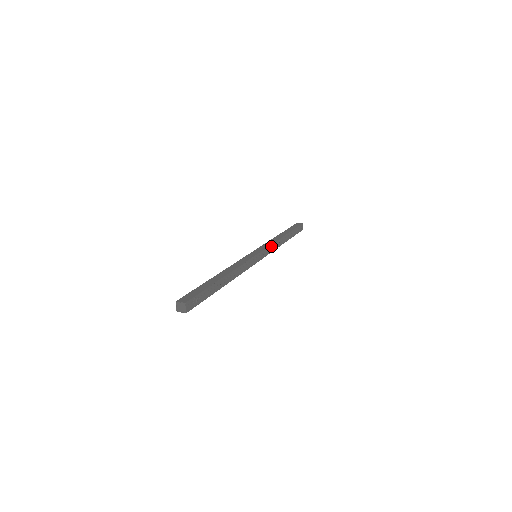
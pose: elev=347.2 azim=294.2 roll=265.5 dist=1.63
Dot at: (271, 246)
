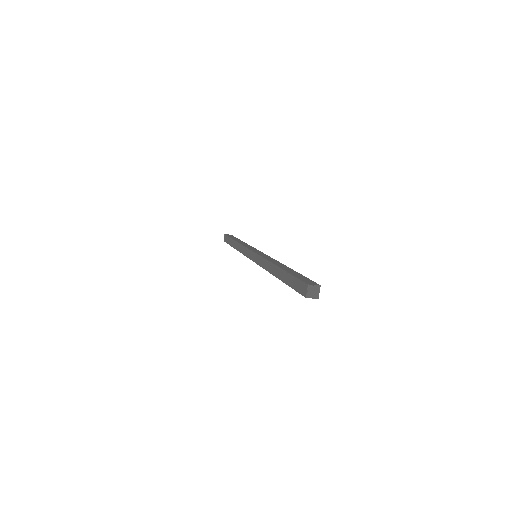
Dot at: occluded
